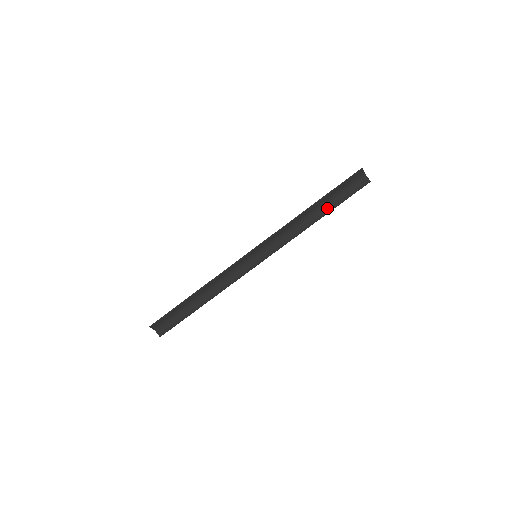
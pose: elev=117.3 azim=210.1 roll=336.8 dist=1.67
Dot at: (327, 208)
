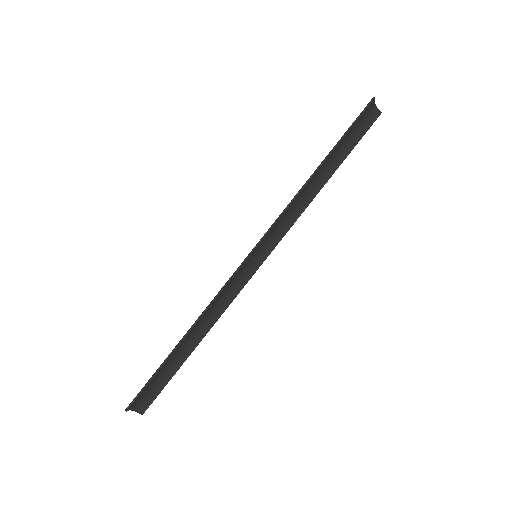
Dot at: (335, 163)
